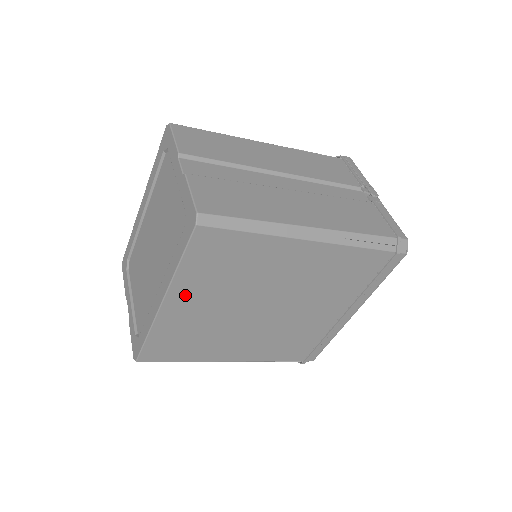
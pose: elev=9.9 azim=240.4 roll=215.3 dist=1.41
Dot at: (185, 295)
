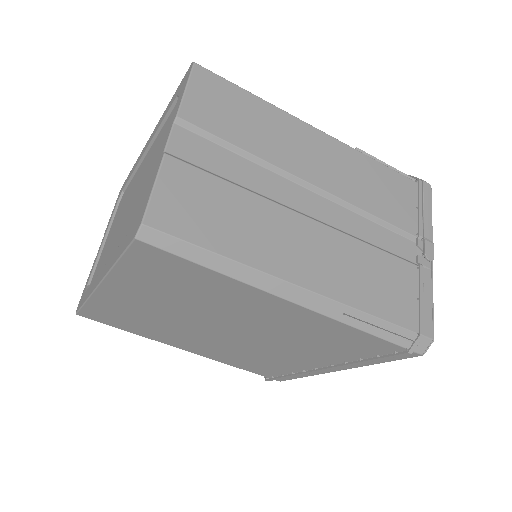
Dot at: (126, 289)
